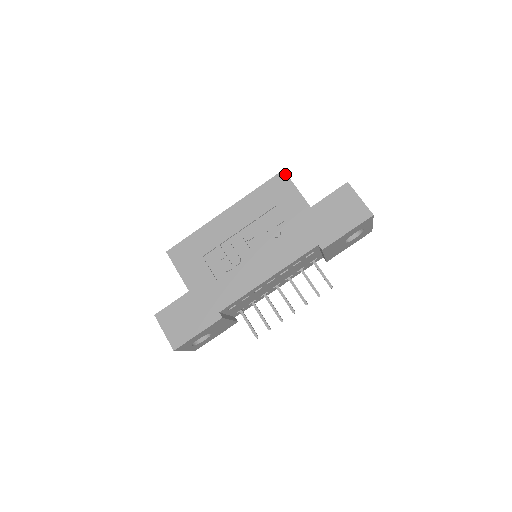
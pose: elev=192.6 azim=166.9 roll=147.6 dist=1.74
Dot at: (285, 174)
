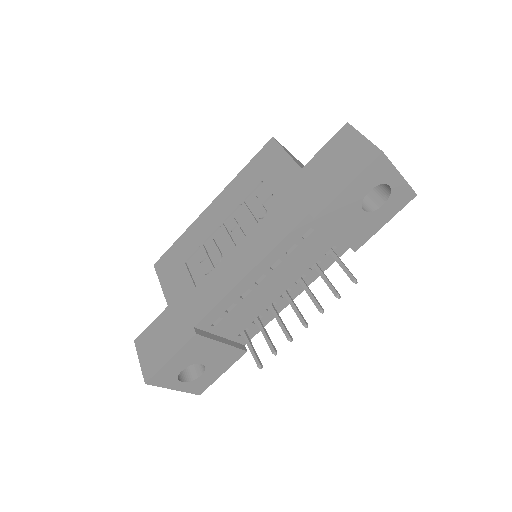
Dot at: (274, 141)
